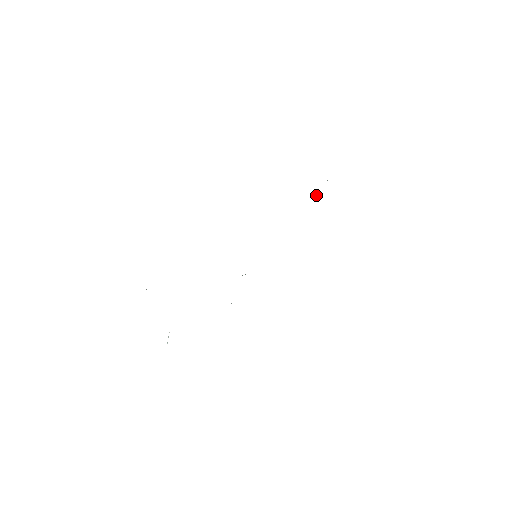
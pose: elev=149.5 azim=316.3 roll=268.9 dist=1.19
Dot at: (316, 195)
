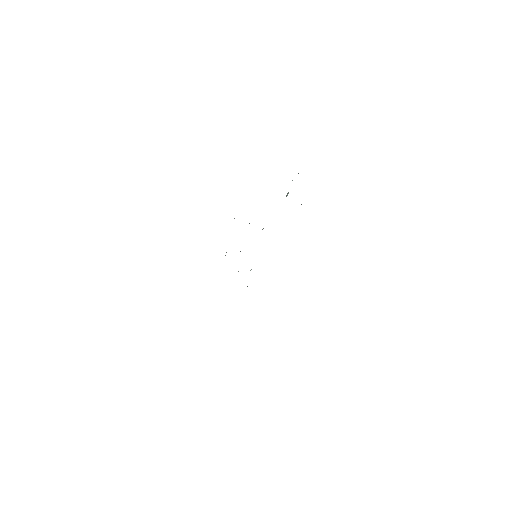
Dot at: (287, 195)
